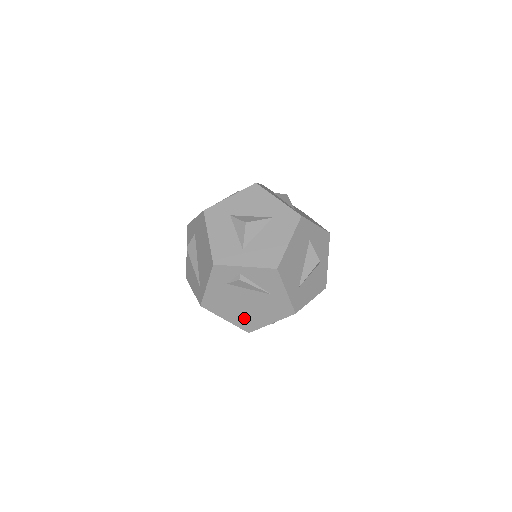
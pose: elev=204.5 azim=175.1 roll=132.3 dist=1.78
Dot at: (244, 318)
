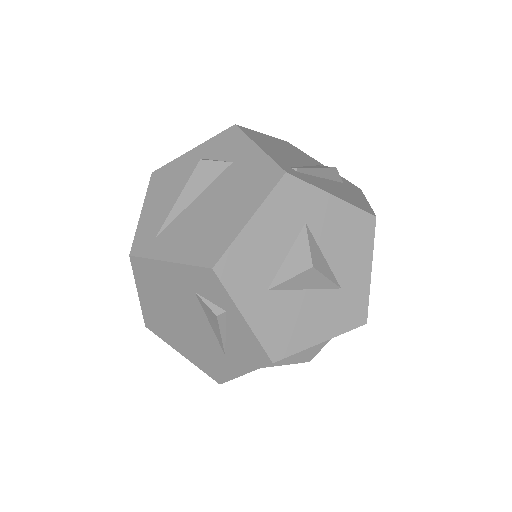
Dot at: (161, 319)
